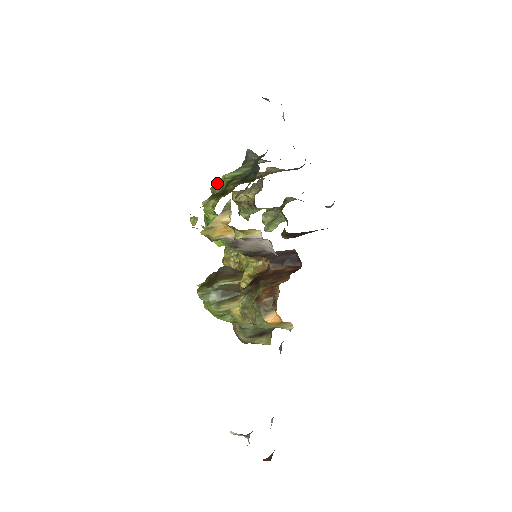
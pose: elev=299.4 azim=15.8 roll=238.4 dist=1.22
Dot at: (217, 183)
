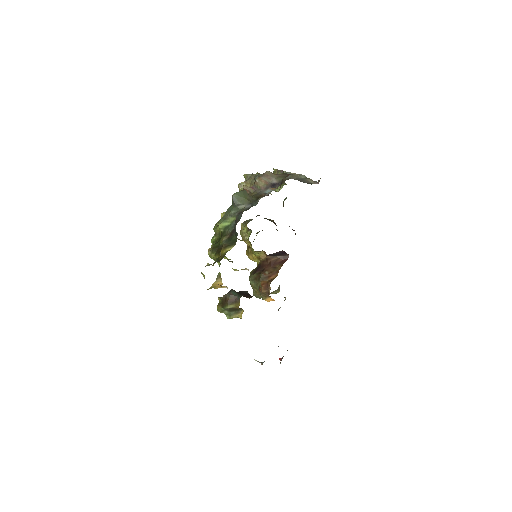
Dot at: (216, 225)
